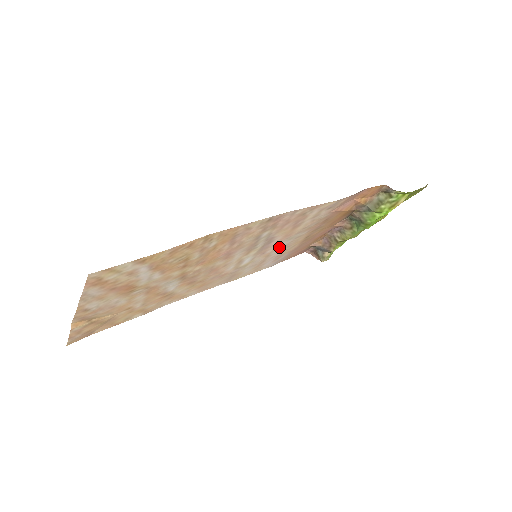
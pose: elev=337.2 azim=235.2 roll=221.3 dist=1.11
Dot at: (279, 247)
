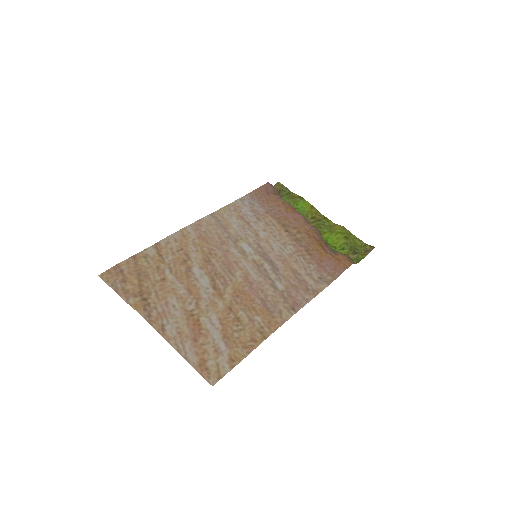
Dot at: (269, 241)
